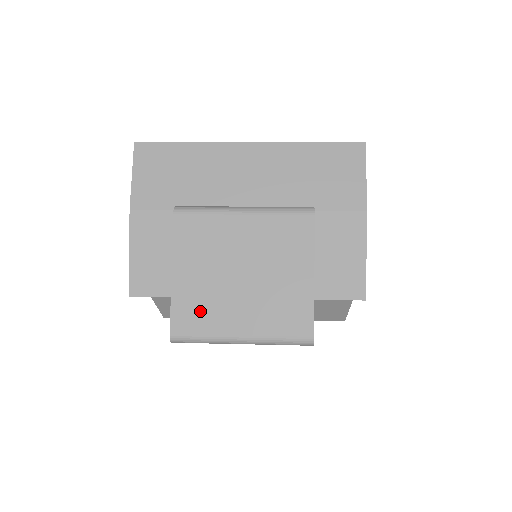
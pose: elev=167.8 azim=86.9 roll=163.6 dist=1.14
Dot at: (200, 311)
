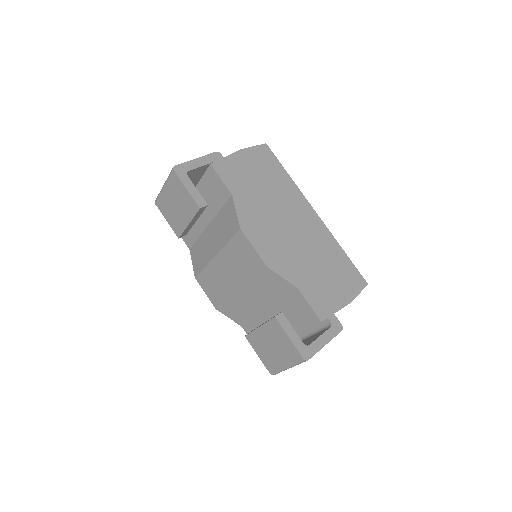
Dot at: occluded
